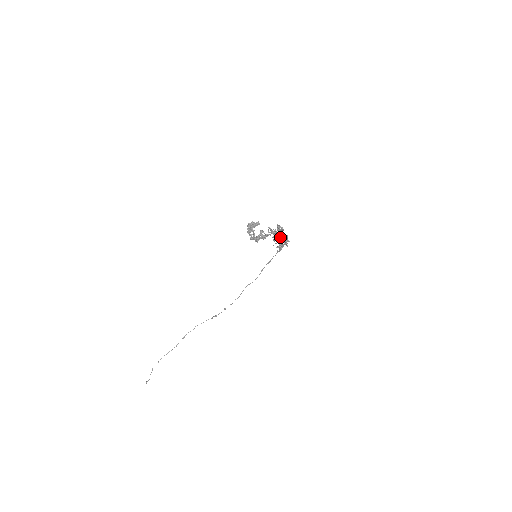
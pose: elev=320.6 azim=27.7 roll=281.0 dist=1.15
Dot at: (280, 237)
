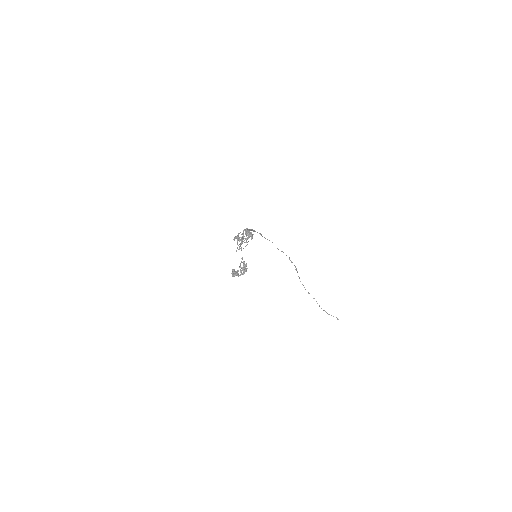
Dot at: (243, 234)
